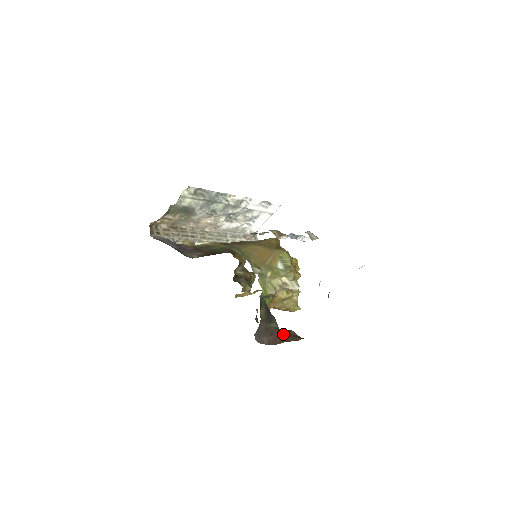
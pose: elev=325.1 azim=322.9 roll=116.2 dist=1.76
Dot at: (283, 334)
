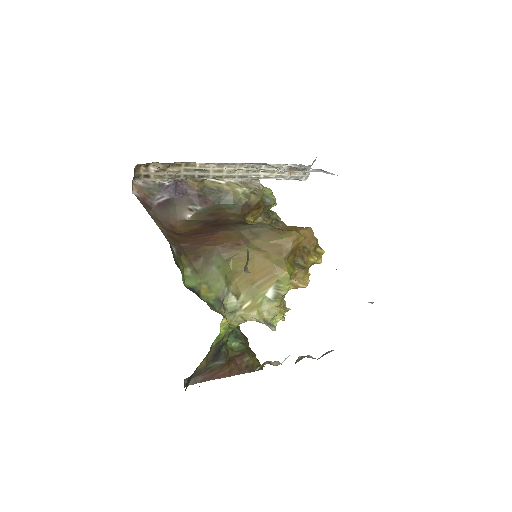
Dot at: (229, 368)
